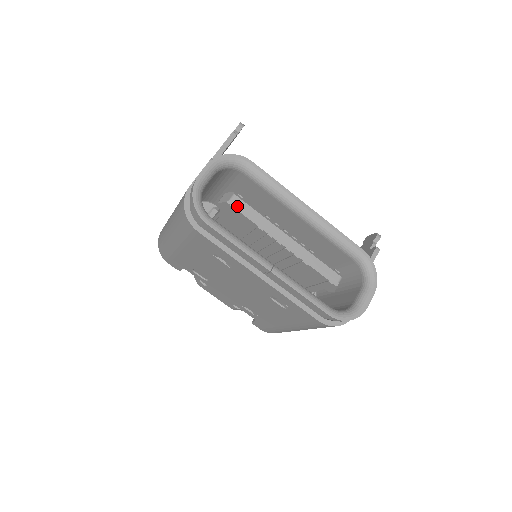
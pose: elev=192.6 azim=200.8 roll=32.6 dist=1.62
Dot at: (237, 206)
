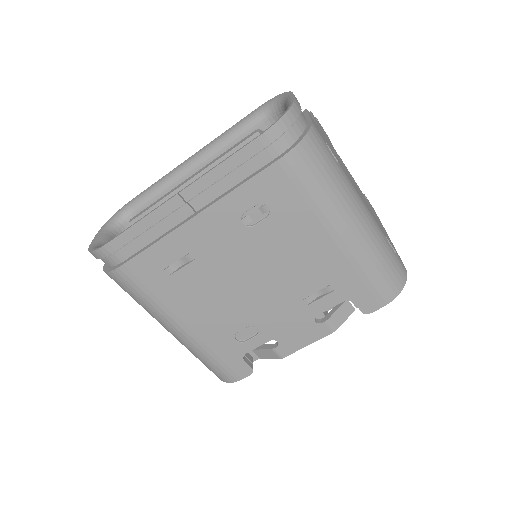
Dot at: (135, 220)
